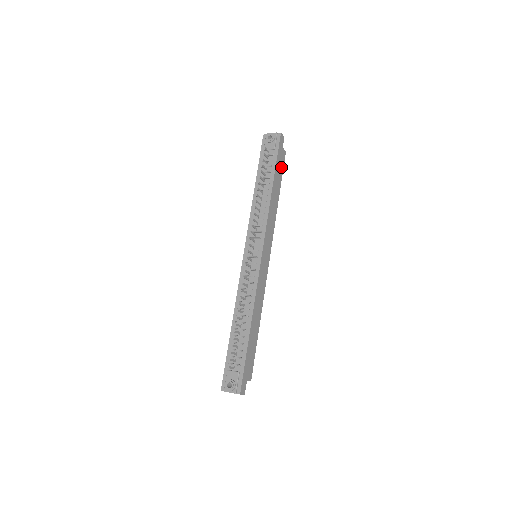
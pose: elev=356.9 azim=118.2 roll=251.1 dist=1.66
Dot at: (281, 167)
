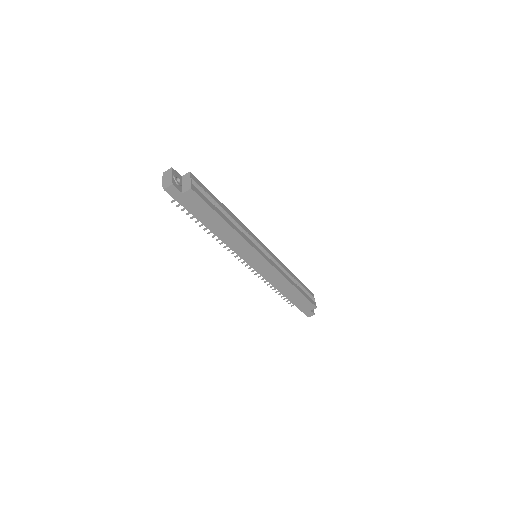
Dot at: (202, 205)
